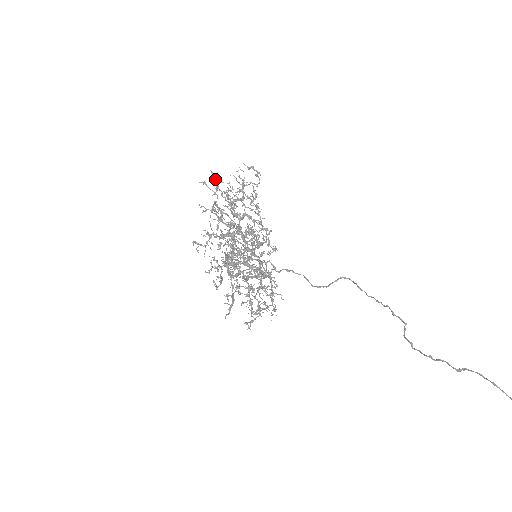
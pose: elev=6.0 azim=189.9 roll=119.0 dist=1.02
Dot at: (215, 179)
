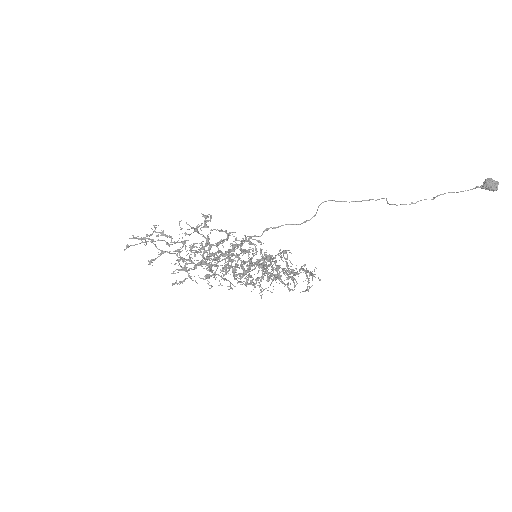
Dot at: occluded
